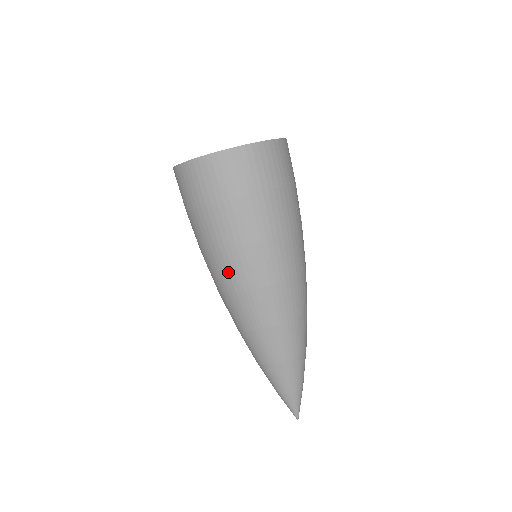
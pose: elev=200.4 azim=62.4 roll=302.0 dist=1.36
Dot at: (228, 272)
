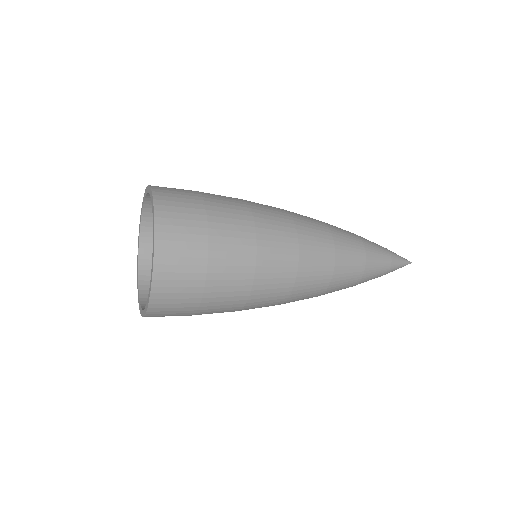
Dot at: occluded
